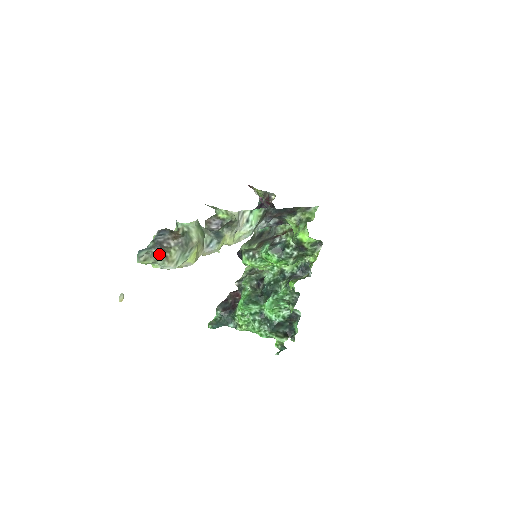
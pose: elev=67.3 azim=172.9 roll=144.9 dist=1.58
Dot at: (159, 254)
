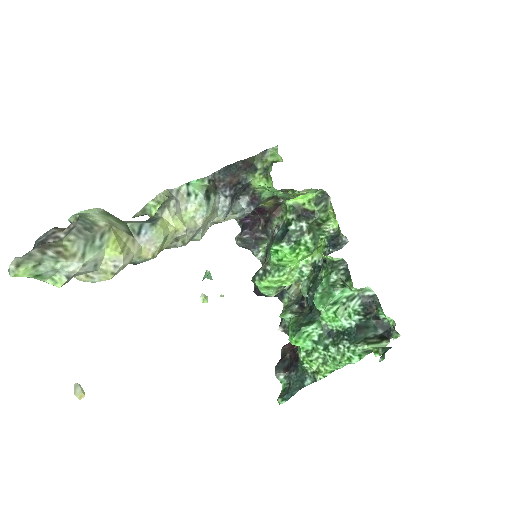
Dot at: (43, 252)
